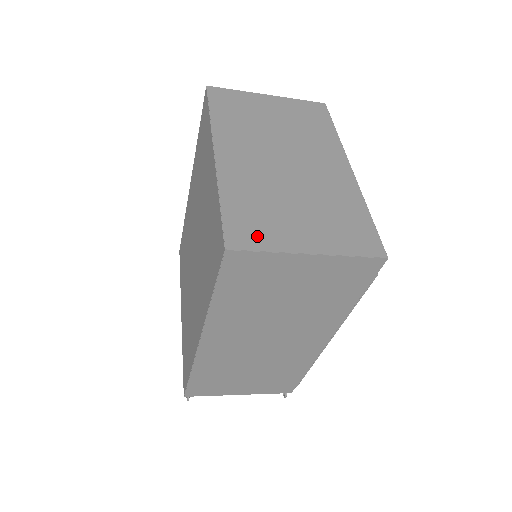
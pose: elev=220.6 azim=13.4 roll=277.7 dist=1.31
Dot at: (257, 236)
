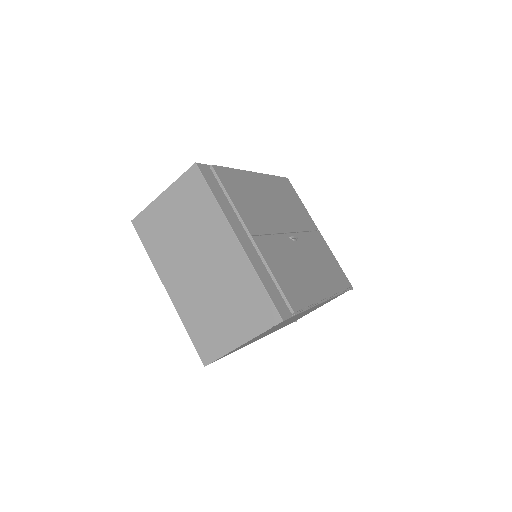
Dot at: (213, 348)
